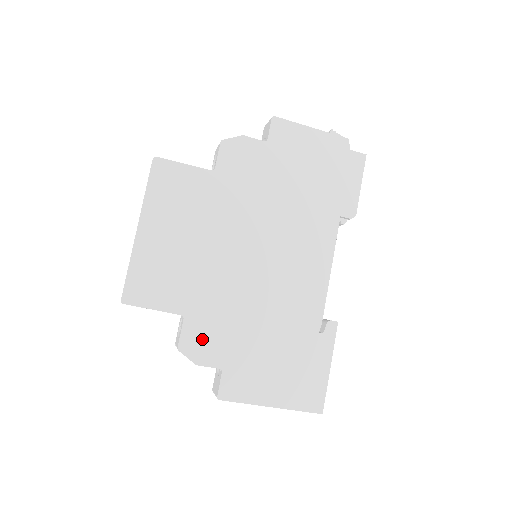
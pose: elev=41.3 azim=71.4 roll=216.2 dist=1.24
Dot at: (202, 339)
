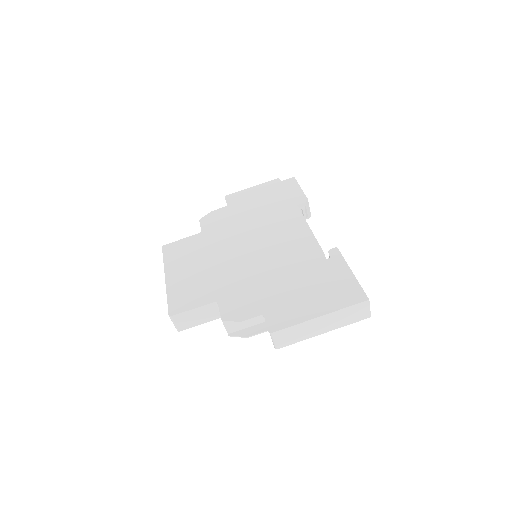
Dot at: (237, 306)
